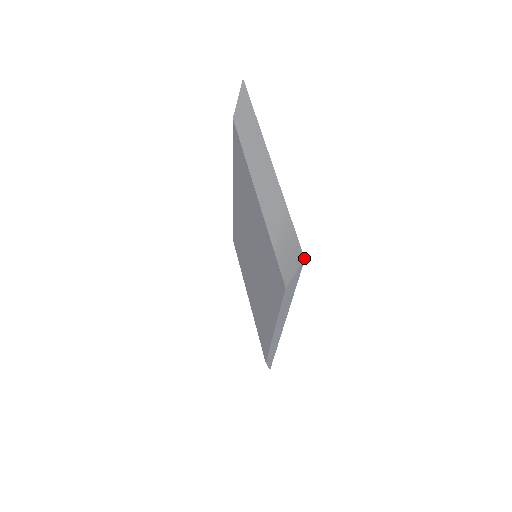
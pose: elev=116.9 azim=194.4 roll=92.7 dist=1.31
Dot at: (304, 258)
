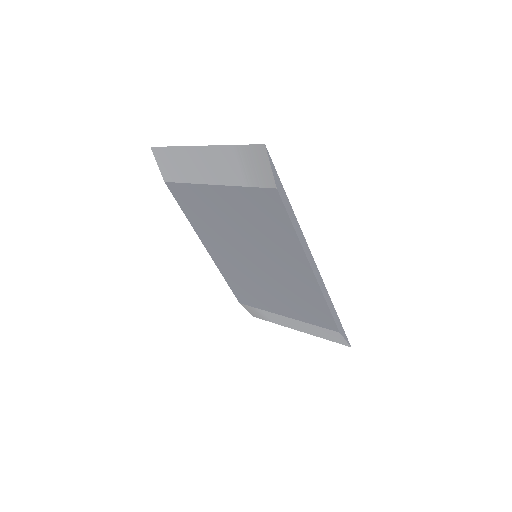
Dot at: (264, 145)
